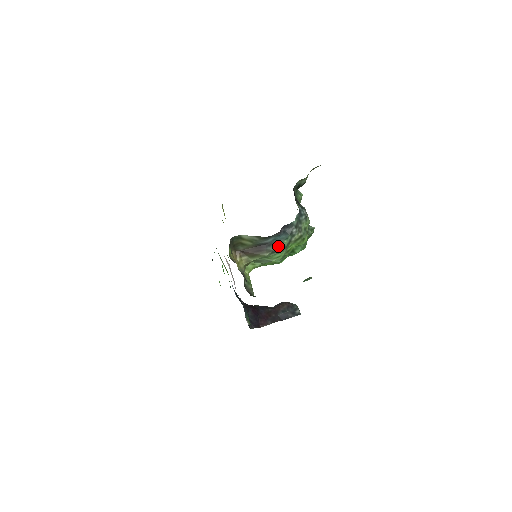
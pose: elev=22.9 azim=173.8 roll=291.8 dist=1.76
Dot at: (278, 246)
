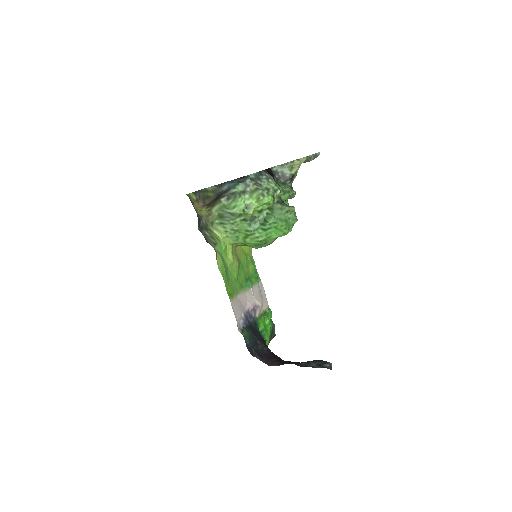
Dot at: (231, 191)
